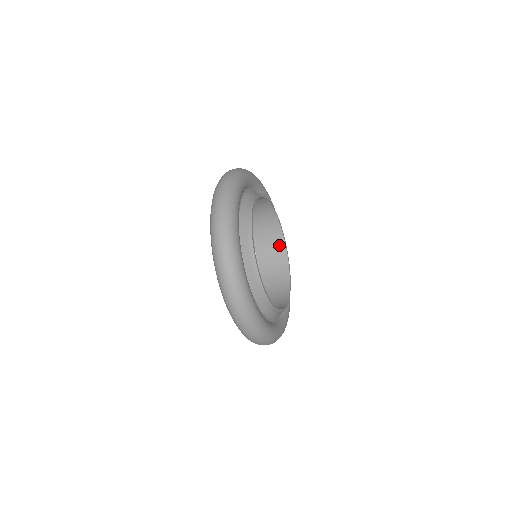
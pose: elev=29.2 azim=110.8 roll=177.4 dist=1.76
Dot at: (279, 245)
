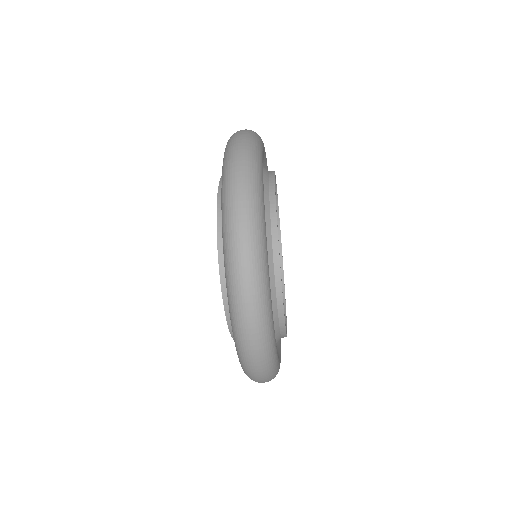
Dot at: occluded
